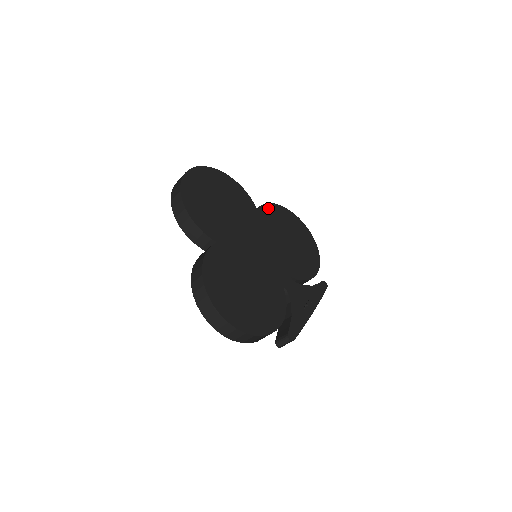
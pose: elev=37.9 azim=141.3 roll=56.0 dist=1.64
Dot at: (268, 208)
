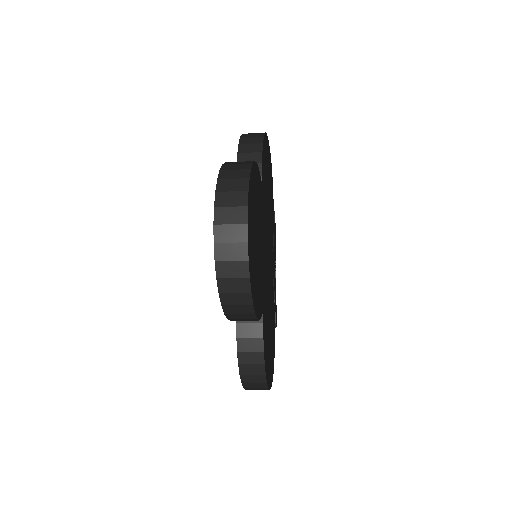
Dot at: (263, 165)
